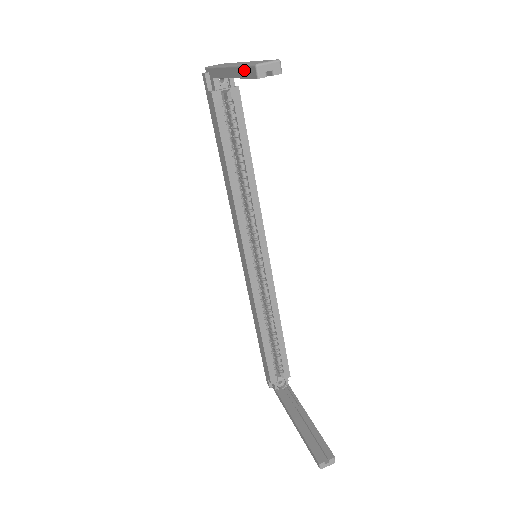
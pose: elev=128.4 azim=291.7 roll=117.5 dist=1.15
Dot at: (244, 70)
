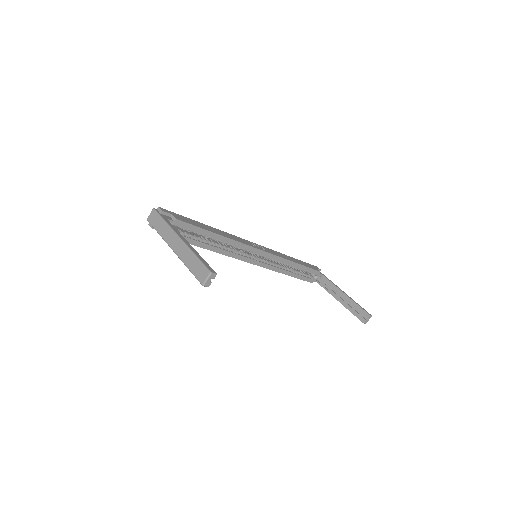
Dot at: (193, 274)
